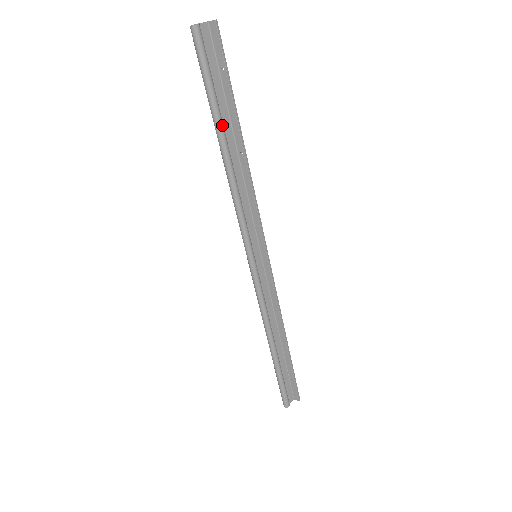
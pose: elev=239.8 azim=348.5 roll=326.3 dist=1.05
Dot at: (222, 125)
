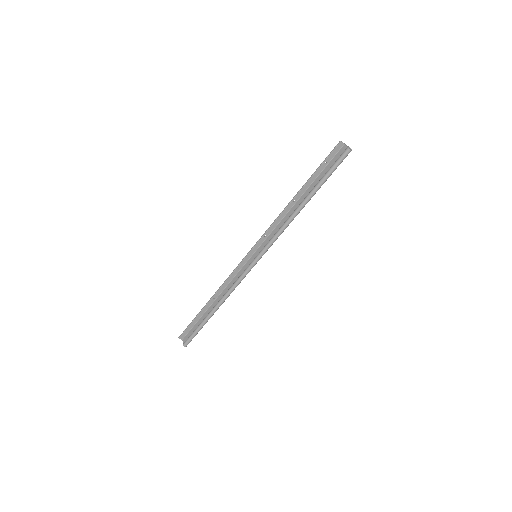
Dot at: (315, 193)
